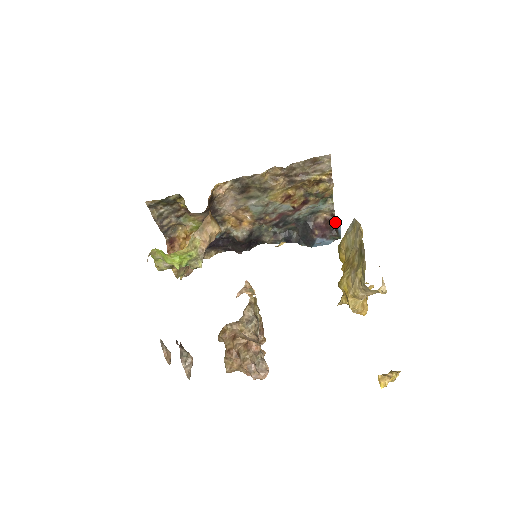
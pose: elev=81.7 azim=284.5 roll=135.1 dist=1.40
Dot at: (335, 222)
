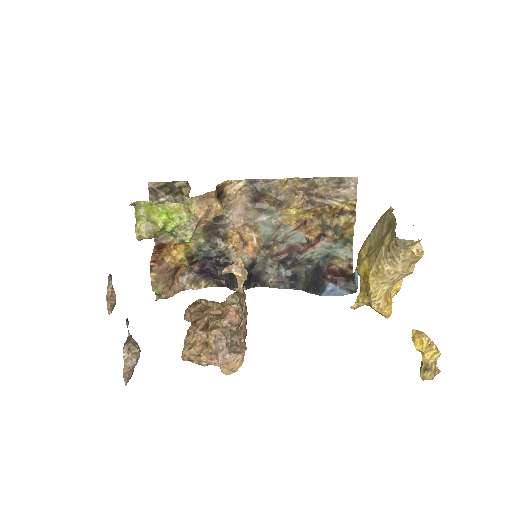
Dot at: (352, 273)
